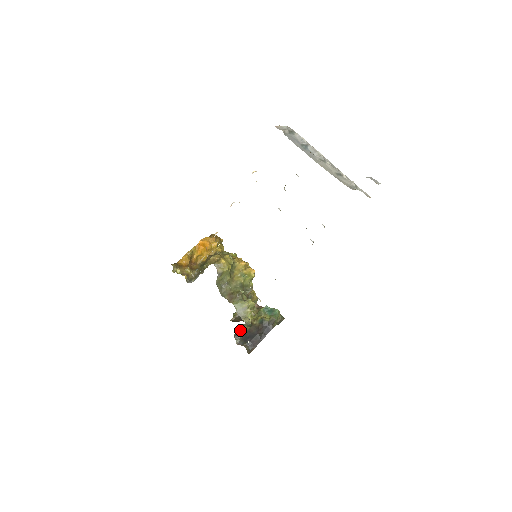
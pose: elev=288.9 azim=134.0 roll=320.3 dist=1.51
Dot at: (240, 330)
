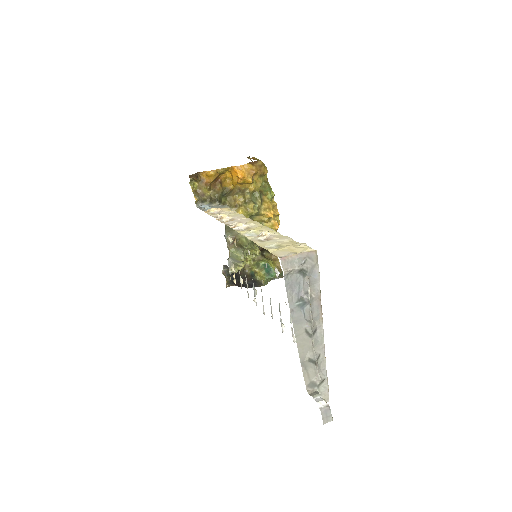
Dot at: occluded
